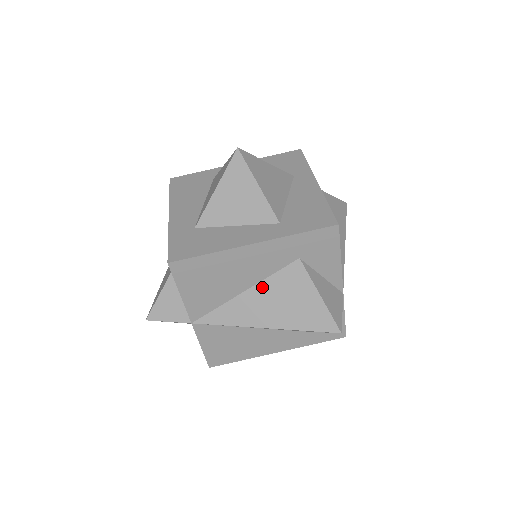
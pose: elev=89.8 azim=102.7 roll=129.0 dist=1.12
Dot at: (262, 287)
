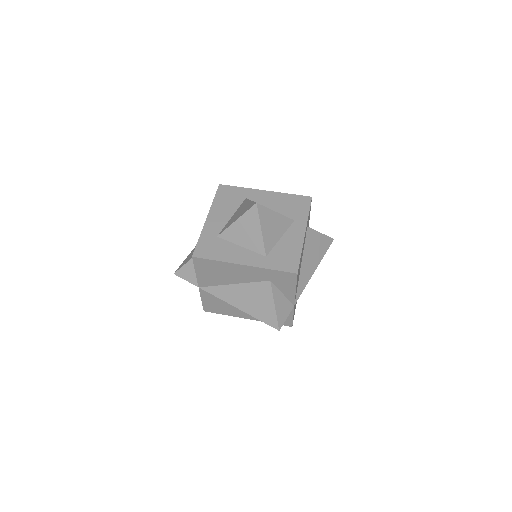
Dot at: (244, 286)
